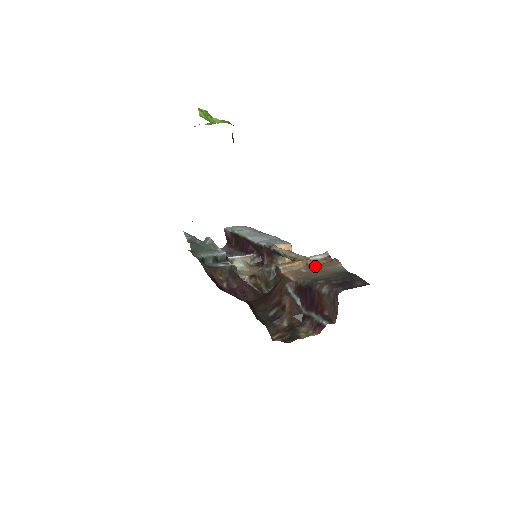
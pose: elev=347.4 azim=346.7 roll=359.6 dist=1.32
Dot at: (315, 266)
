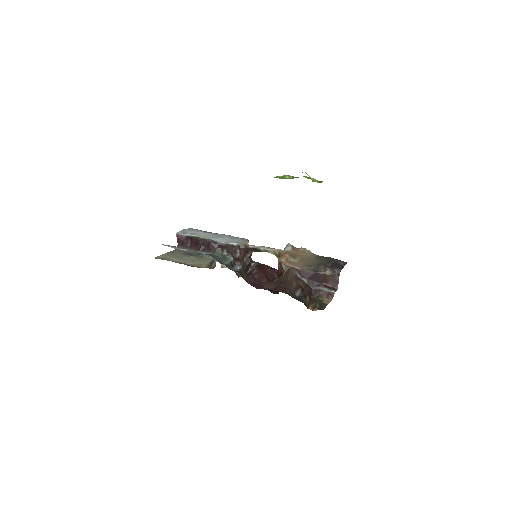
Dot at: (297, 256)
